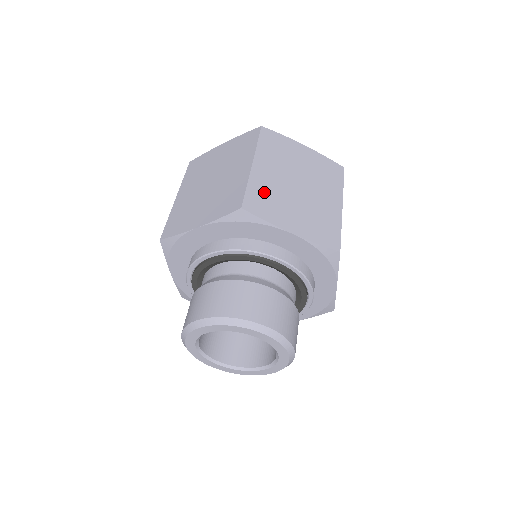
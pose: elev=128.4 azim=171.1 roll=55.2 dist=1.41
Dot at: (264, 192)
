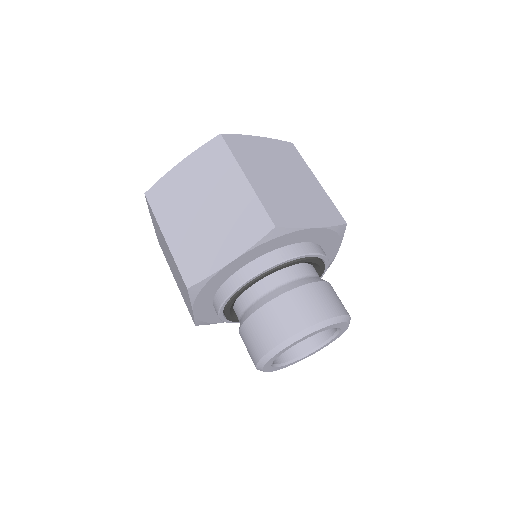
Dot at: (189, 253)
